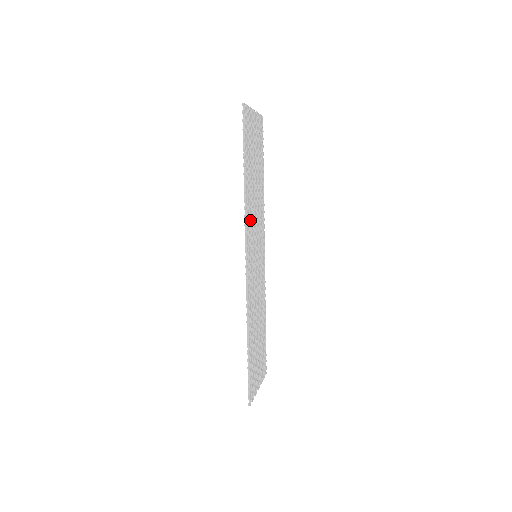
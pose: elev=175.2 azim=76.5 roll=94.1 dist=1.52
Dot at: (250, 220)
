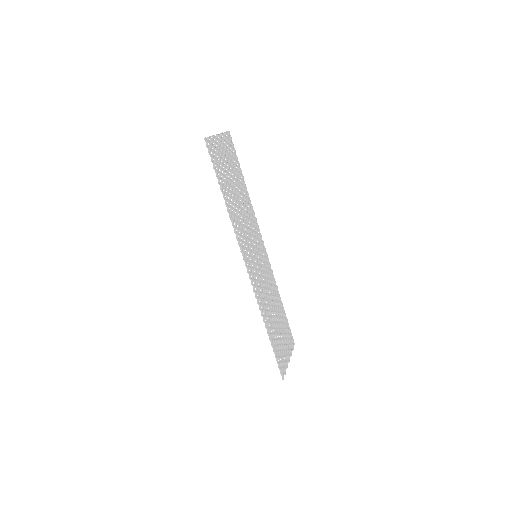
Dot at: (241, 231)
